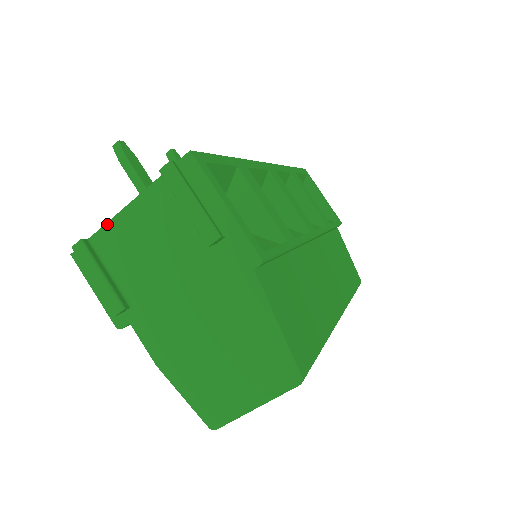
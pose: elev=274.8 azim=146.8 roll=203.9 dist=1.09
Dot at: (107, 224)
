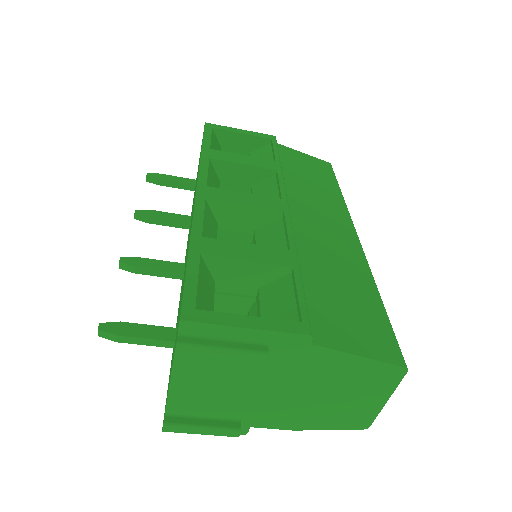
Dot at: (168, 399)
